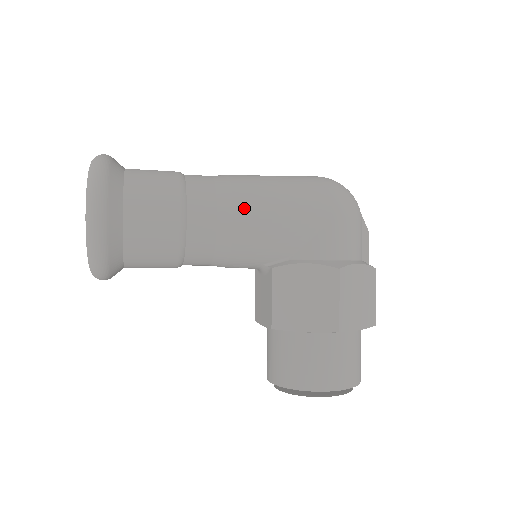
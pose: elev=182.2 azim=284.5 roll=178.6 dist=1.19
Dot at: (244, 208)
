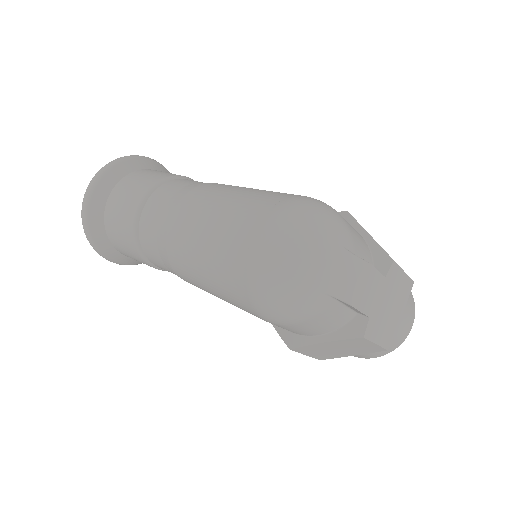
Dot at: (188, 281)
